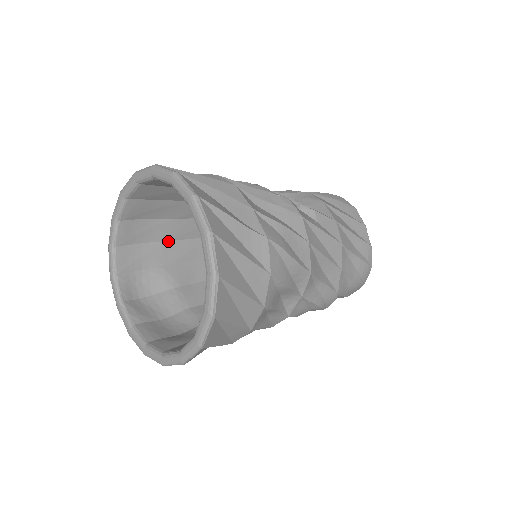
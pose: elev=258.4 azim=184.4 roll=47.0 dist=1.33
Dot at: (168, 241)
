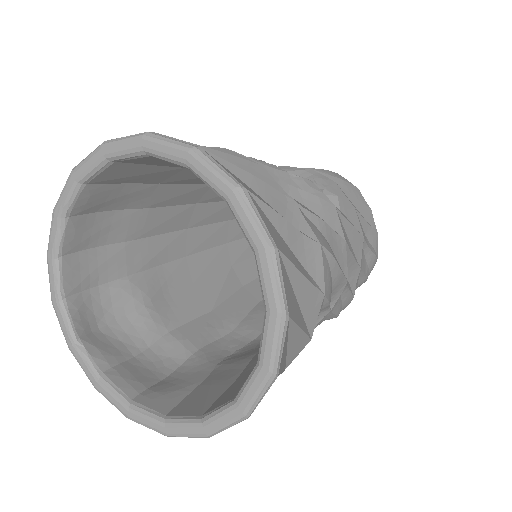
Dot at: (132, 240)
